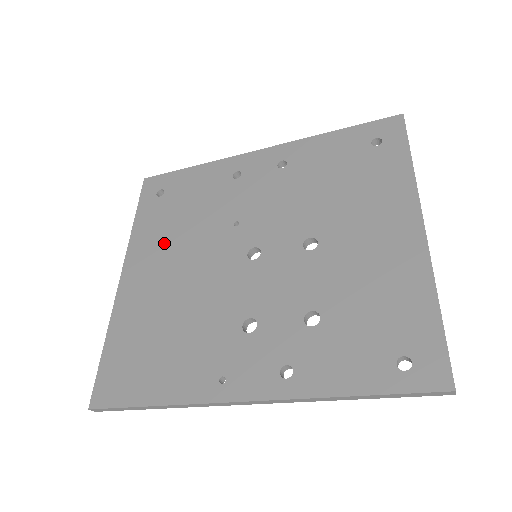
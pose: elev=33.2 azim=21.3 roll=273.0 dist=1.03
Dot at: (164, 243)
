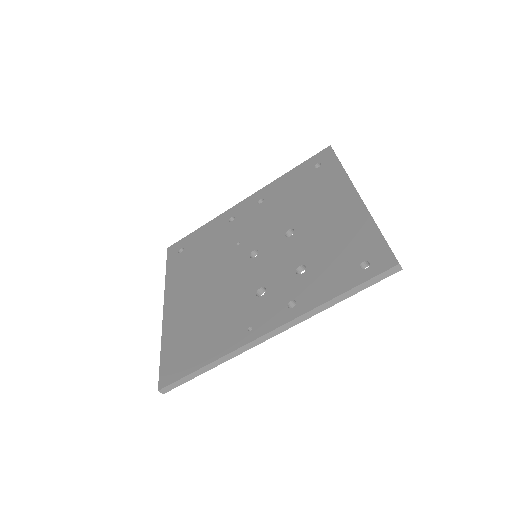
Dot at: (190, 276)
